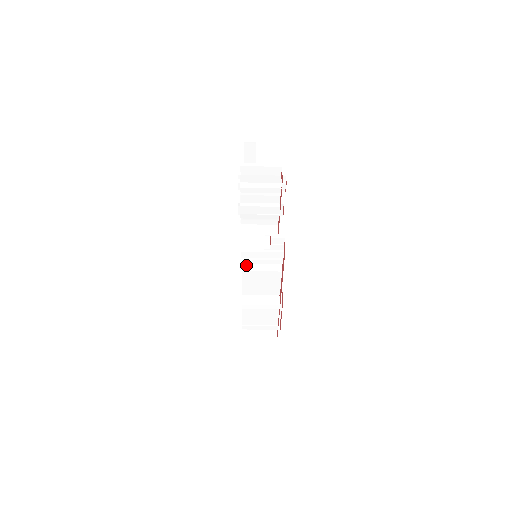
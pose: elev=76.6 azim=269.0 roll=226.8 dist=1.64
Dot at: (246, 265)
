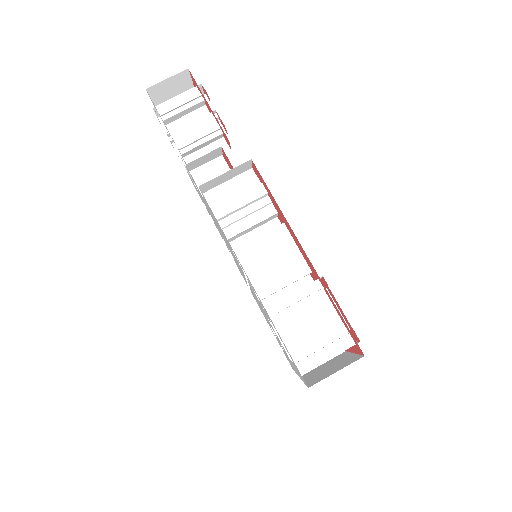
Dot at: occluded
